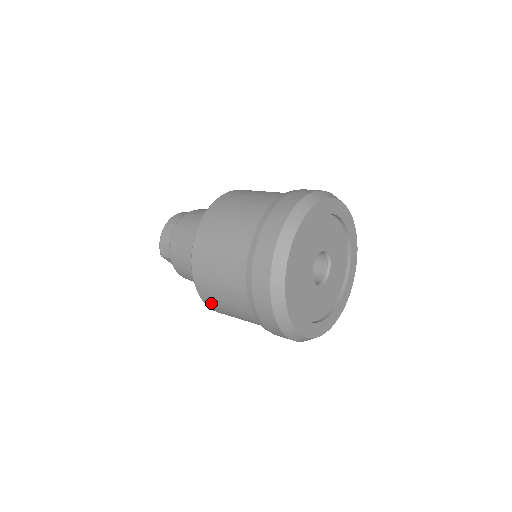
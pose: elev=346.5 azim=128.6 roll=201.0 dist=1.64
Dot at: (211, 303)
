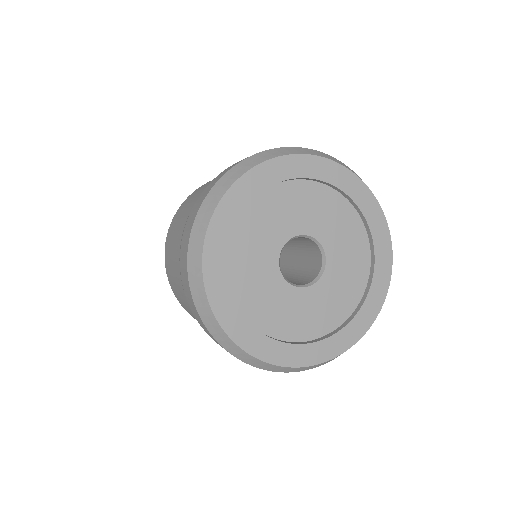
Dot at: (175, 292)
